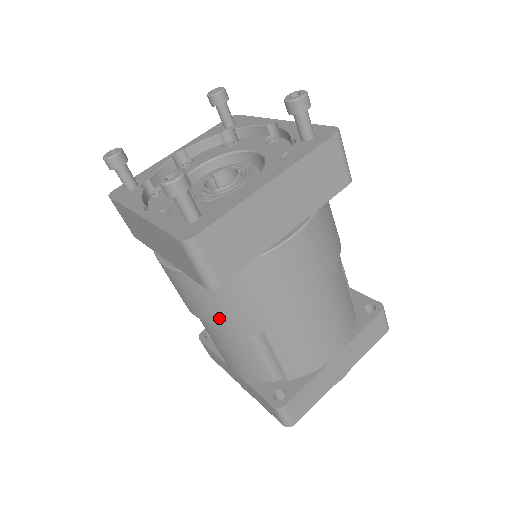
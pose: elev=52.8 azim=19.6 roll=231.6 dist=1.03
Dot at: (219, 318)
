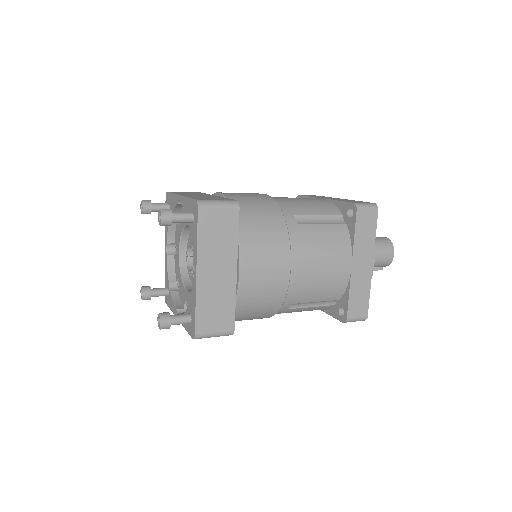
Dot at: occluded
